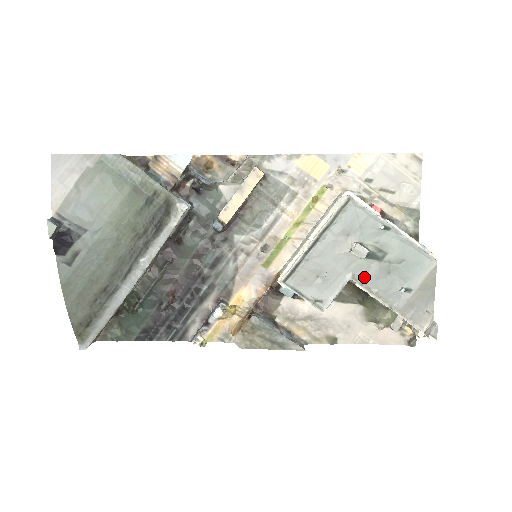
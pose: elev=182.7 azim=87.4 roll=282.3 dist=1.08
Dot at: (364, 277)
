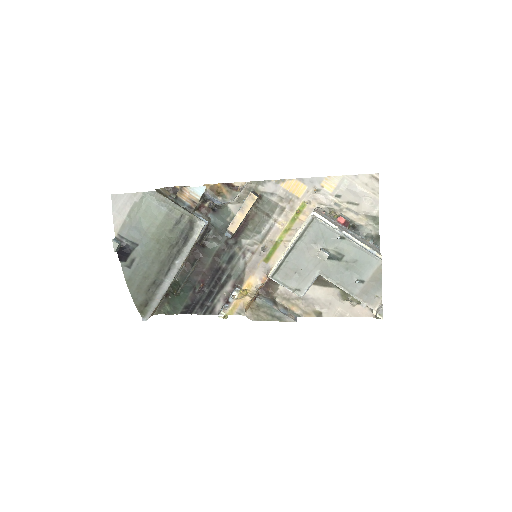
Dot at: (329, 273)
